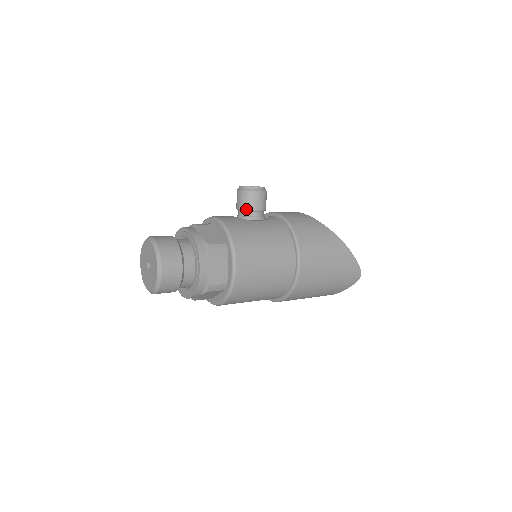
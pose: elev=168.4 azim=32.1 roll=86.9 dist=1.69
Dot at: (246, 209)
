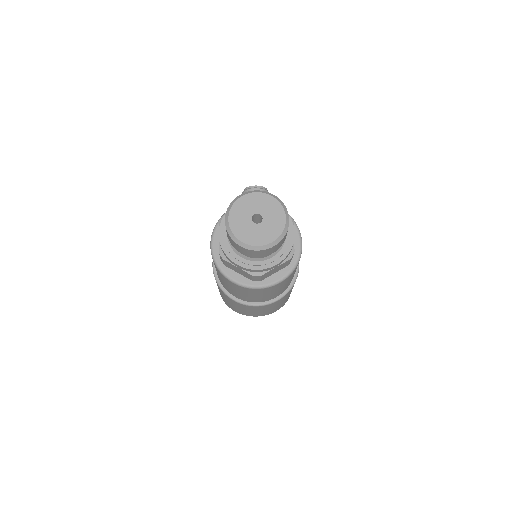
Dot at: occluded
